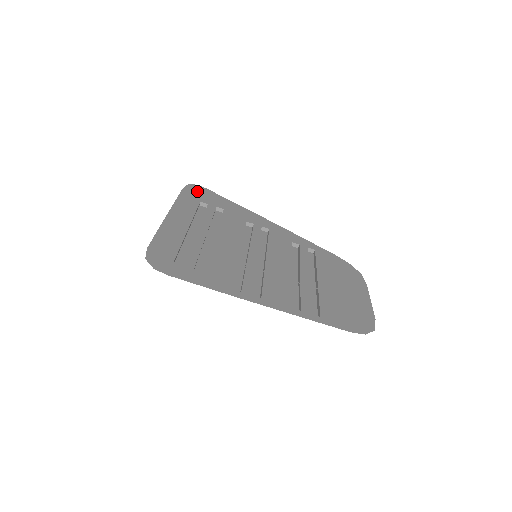
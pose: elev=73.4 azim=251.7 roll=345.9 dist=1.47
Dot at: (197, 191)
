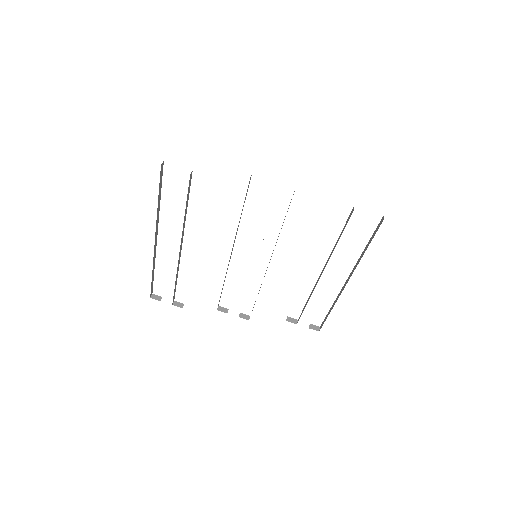
Dot at: occluded
